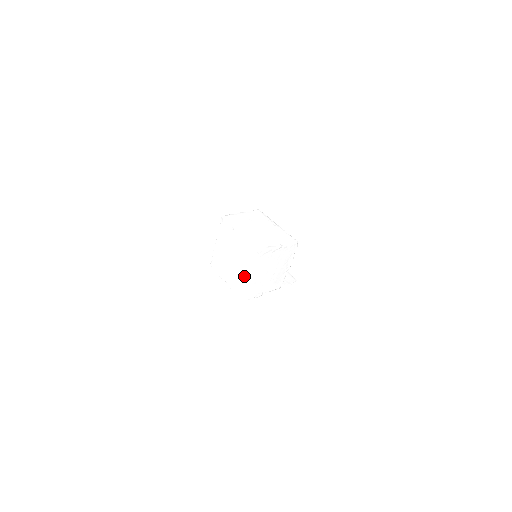
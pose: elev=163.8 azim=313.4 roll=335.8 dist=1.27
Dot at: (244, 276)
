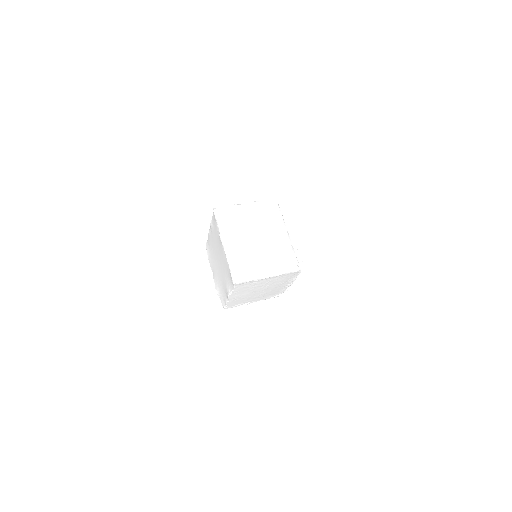
Dot at: (224, 288)
